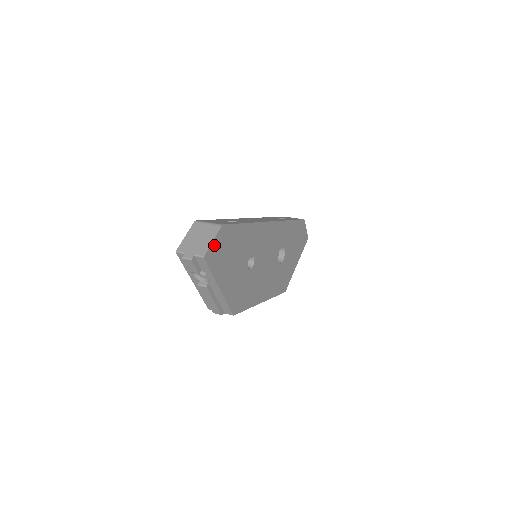
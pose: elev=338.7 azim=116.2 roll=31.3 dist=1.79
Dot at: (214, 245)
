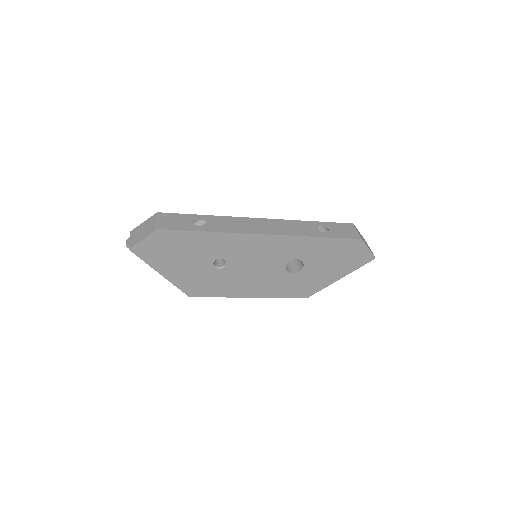
Dot at: (145, 243)
